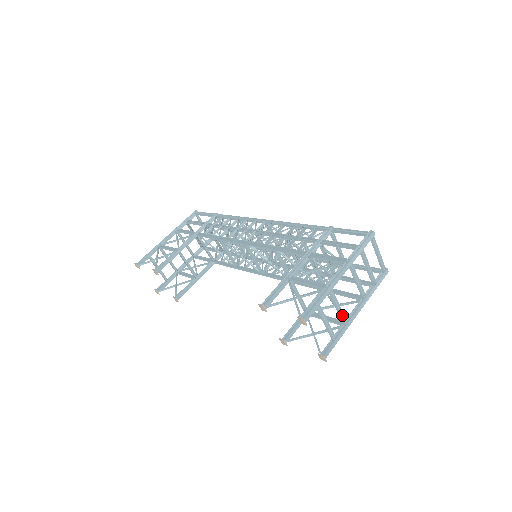
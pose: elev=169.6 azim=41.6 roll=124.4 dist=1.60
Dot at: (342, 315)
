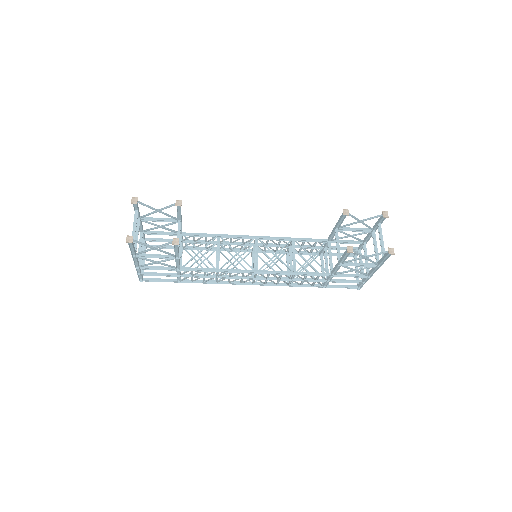
Dot at: (377, 256)
